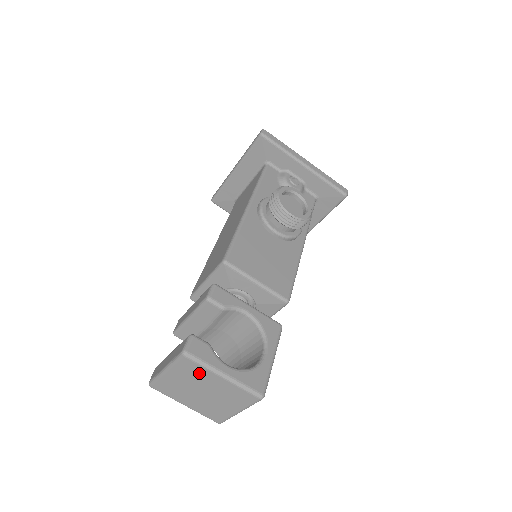
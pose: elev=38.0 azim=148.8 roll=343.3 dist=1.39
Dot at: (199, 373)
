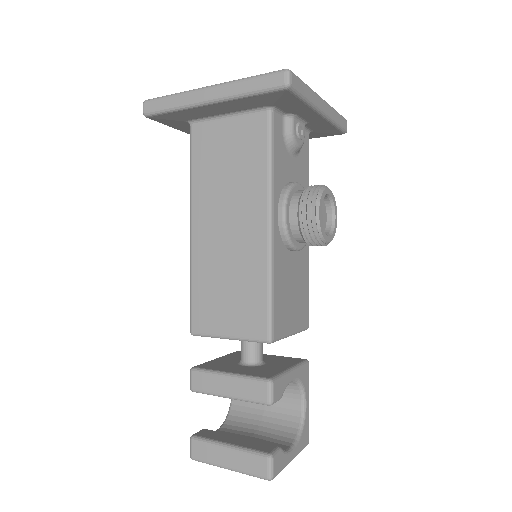
Dot at: occluded
